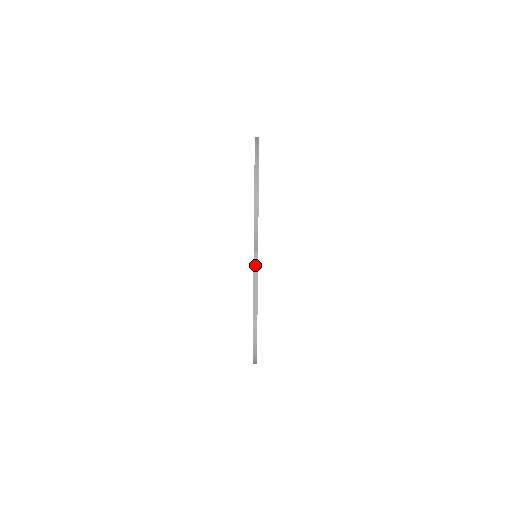
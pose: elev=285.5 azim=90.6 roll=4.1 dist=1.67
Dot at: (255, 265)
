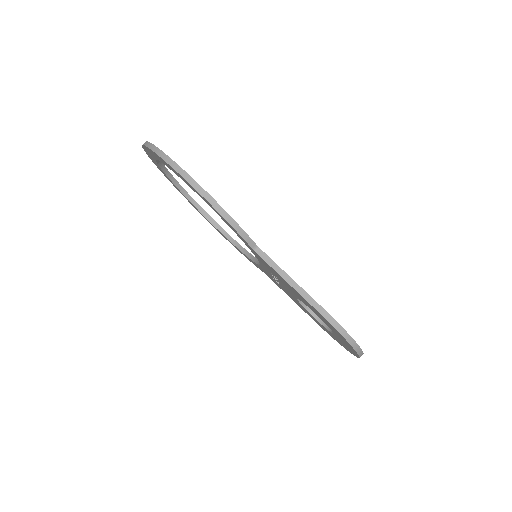
Dot at: (267, 261)
